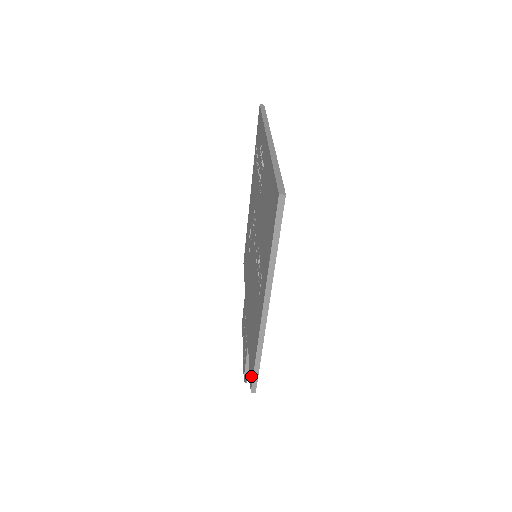
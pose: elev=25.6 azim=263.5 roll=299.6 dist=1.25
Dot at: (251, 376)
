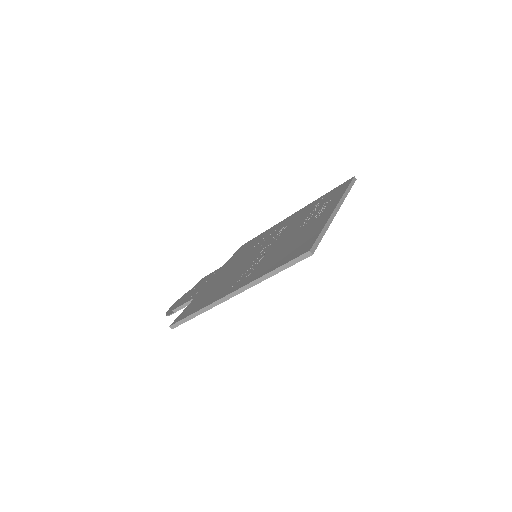
Dot at: (180, 318)
